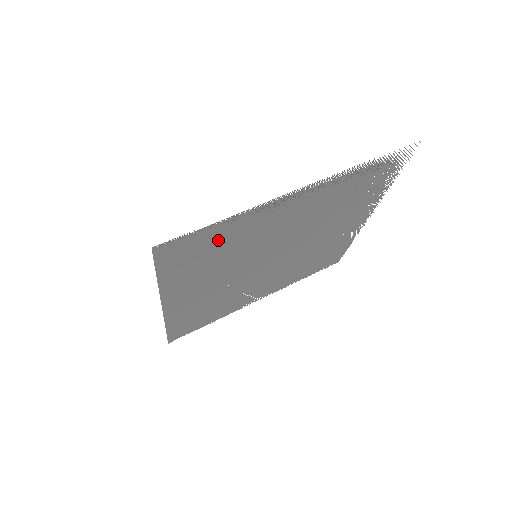
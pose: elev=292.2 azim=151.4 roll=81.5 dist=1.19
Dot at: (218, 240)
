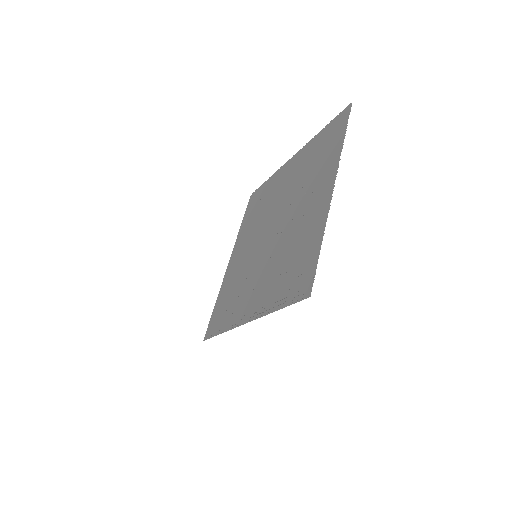
Dot at: (226, 311)
